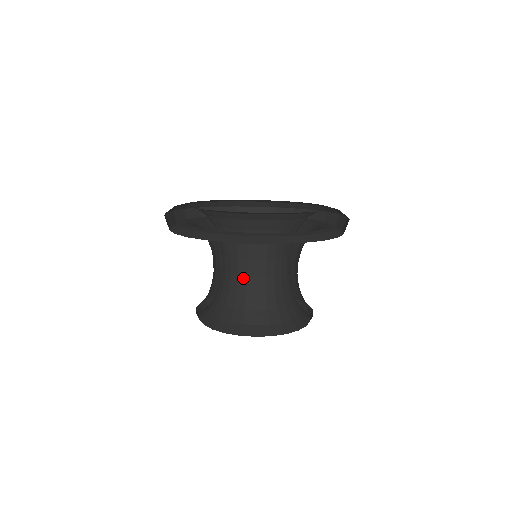
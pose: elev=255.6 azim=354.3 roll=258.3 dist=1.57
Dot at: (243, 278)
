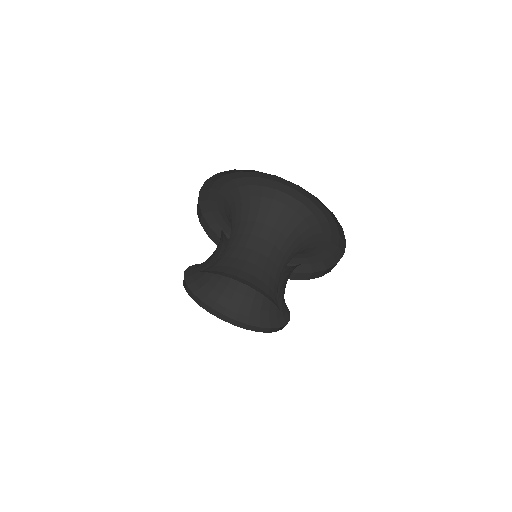
Dot at: (271, 262)
